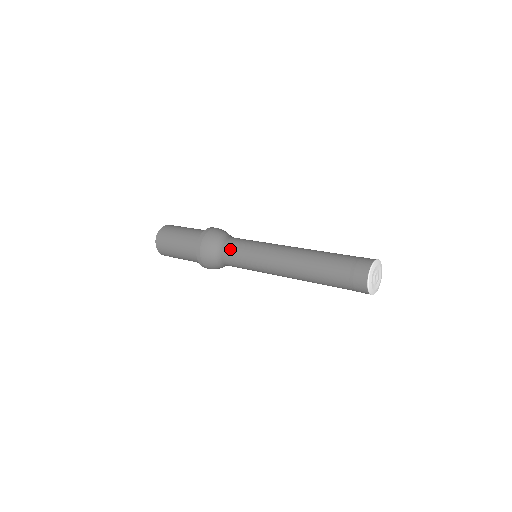
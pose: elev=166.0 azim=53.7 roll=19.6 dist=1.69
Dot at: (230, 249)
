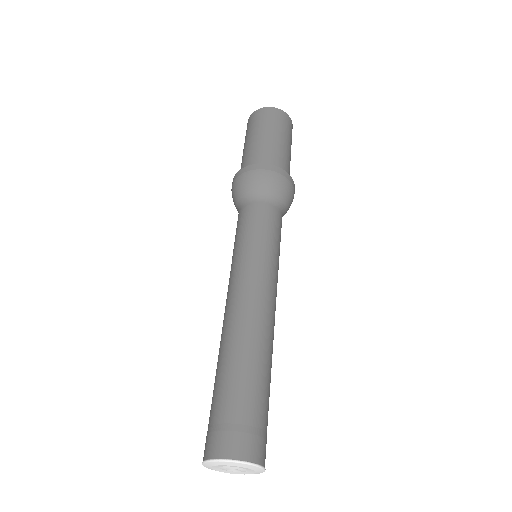
Dot at: occluded
